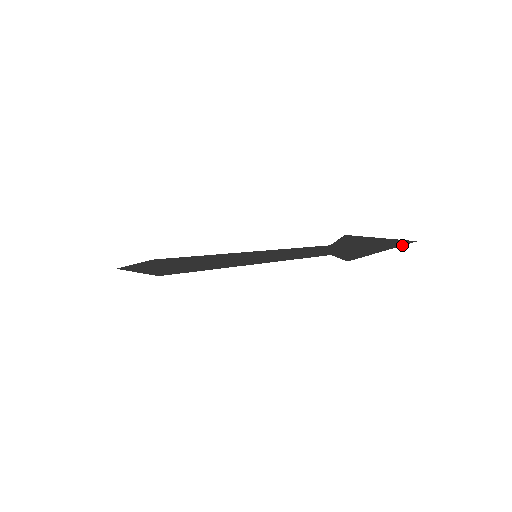
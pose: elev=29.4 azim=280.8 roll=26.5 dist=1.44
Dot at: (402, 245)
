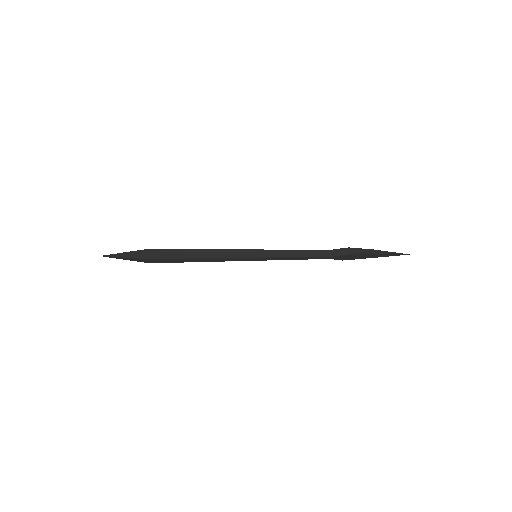
Dot at: occluded
